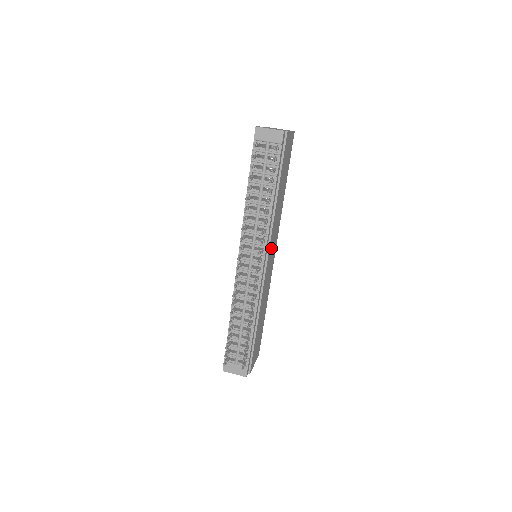
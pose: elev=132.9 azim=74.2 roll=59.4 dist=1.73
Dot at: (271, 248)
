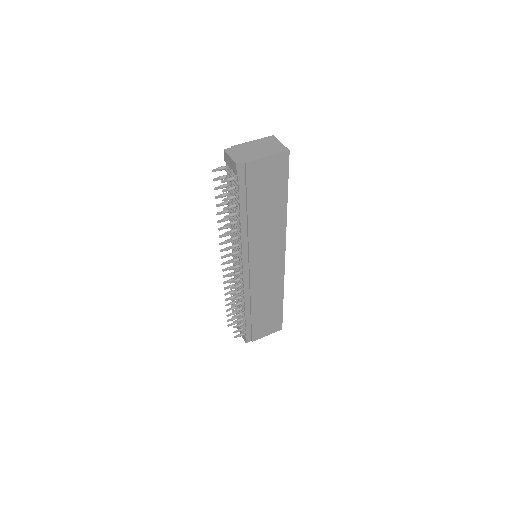
Dot at: (260, 257)
